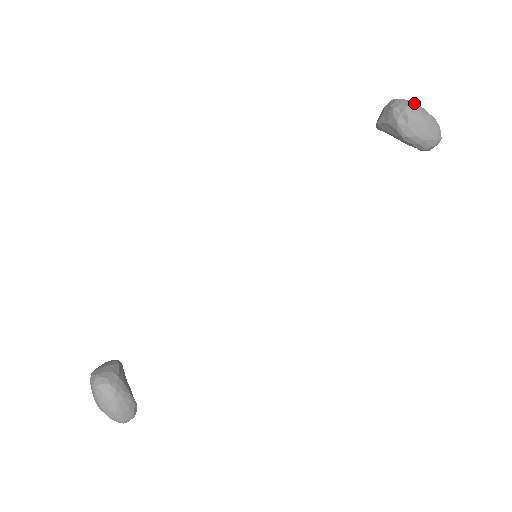
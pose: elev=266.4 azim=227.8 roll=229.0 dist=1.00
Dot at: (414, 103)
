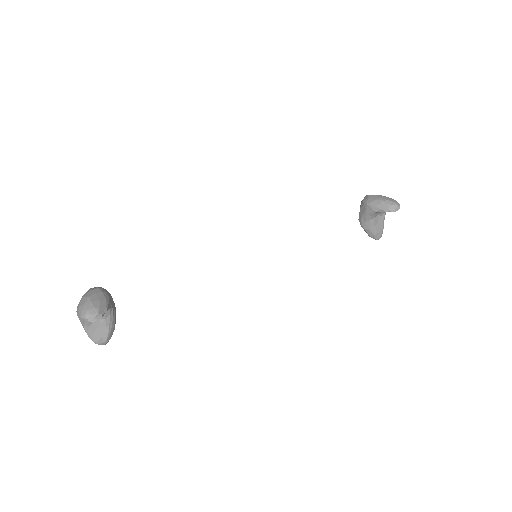
Dot at: occluded
